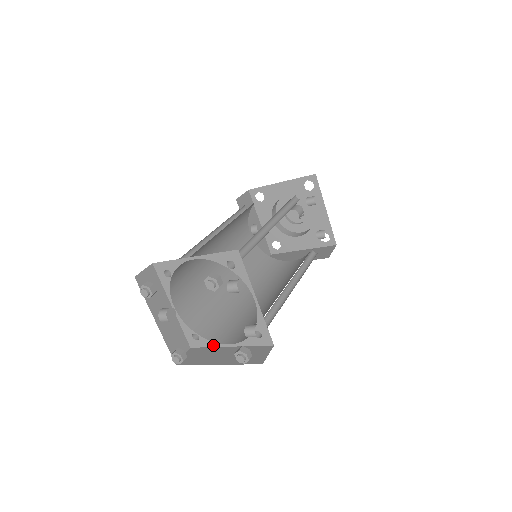
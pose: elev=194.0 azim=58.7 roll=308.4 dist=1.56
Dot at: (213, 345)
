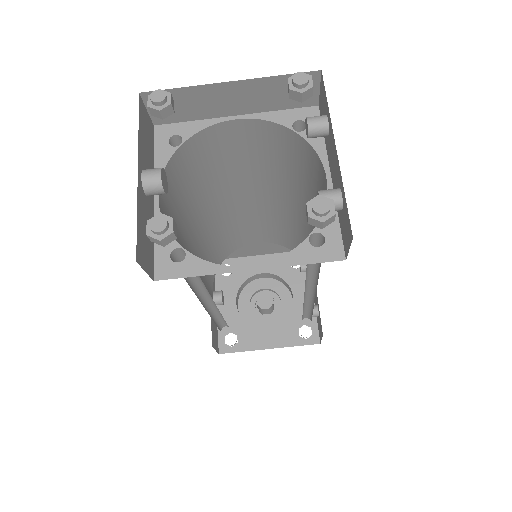
Dot at: (211, 270)
